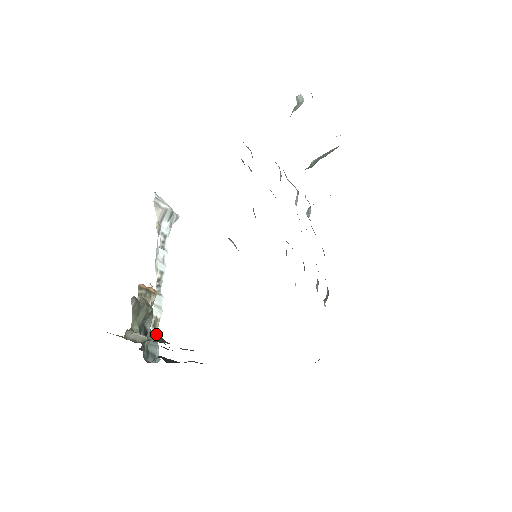
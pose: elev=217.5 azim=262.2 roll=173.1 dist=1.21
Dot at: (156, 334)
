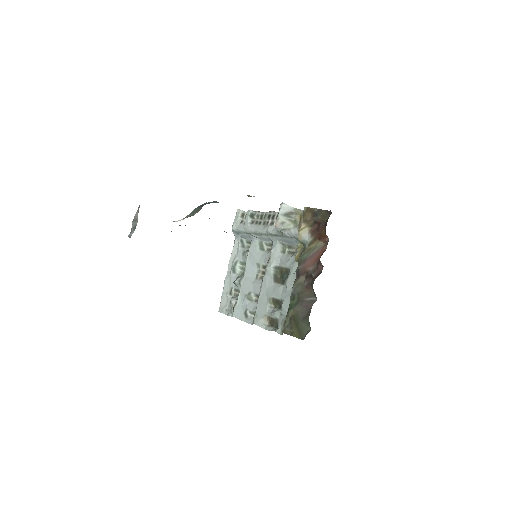
Dot at: occluded
